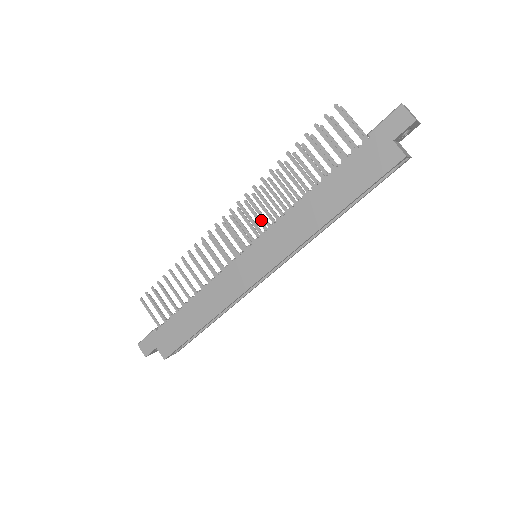
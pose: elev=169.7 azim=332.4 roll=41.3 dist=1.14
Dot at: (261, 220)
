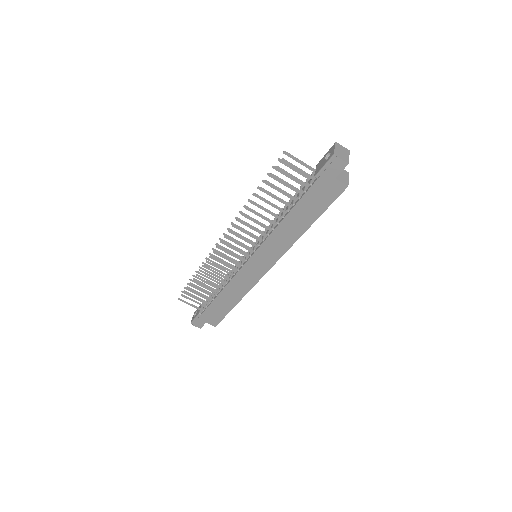
Dot at: (249, 232)
